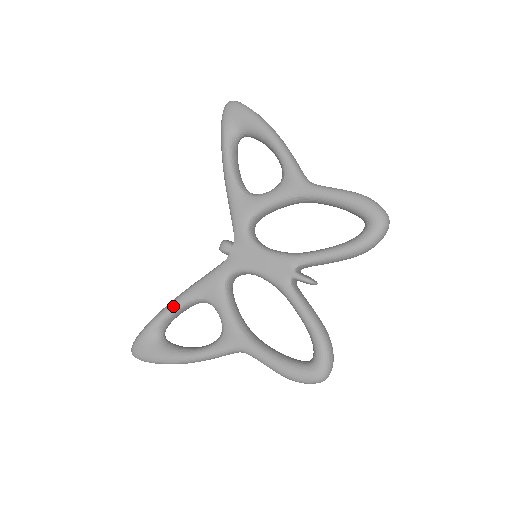
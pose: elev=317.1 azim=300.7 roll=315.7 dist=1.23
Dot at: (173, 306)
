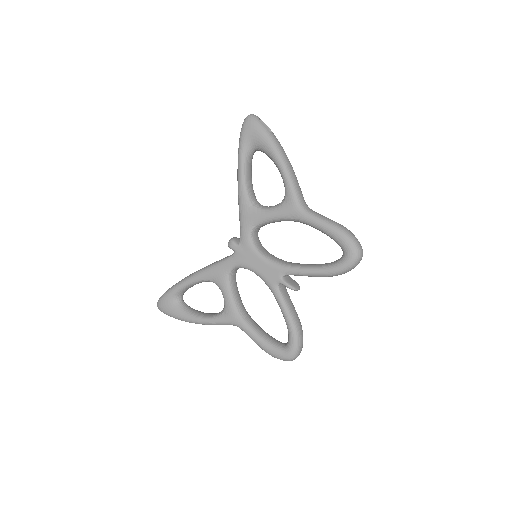
Dot at: (189, 281)
